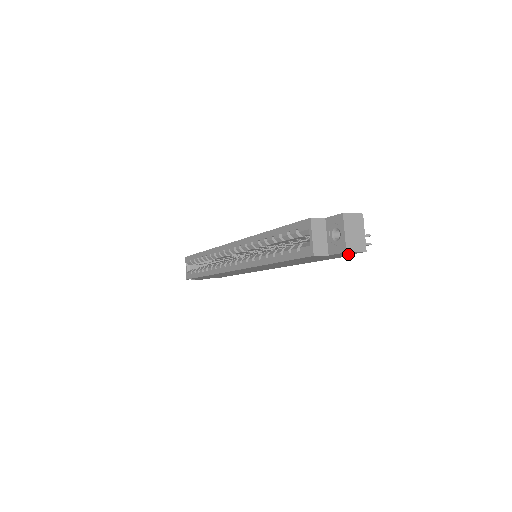
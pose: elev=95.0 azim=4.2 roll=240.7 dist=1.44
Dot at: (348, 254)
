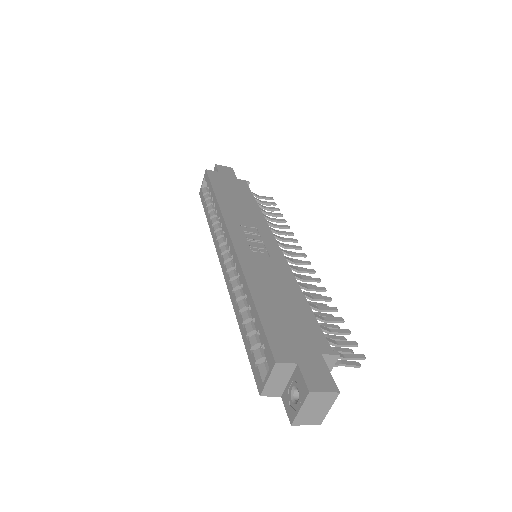
Dot at: occluded
